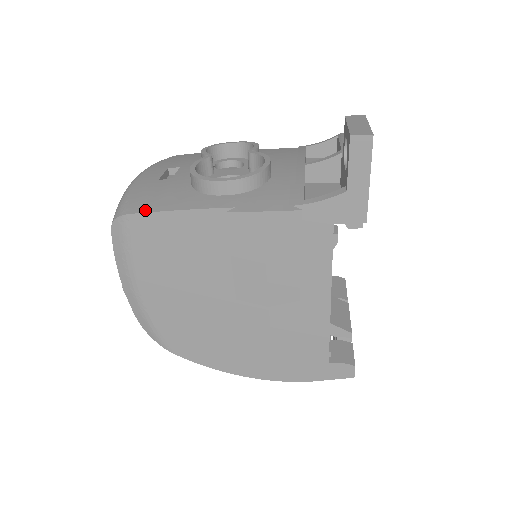
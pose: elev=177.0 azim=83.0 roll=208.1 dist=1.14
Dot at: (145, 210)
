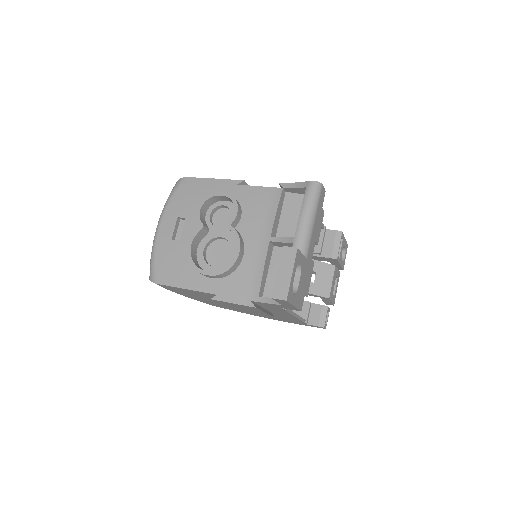
Dot at: (165, 283)
